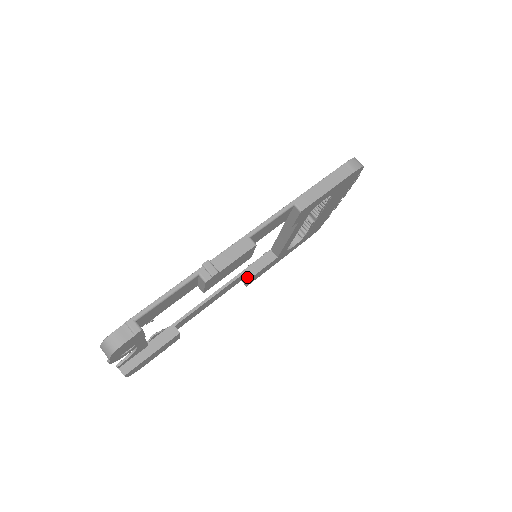
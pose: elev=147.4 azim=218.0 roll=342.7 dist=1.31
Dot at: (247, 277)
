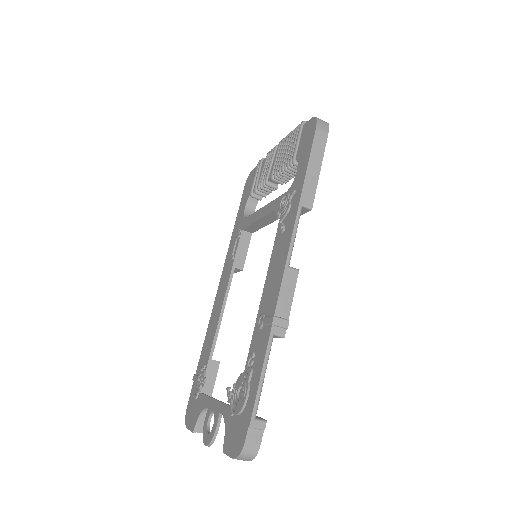
Dot at: (238, 270)
